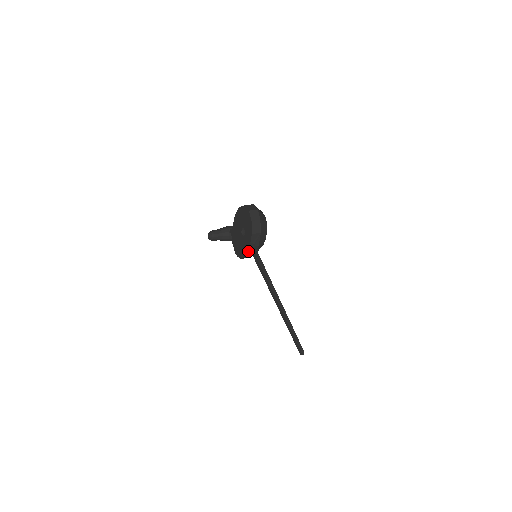
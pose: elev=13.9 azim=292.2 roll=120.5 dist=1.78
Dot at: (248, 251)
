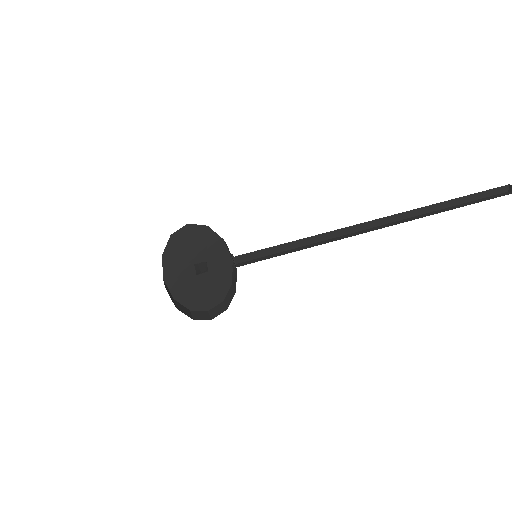
Dot at: (232, 274)
